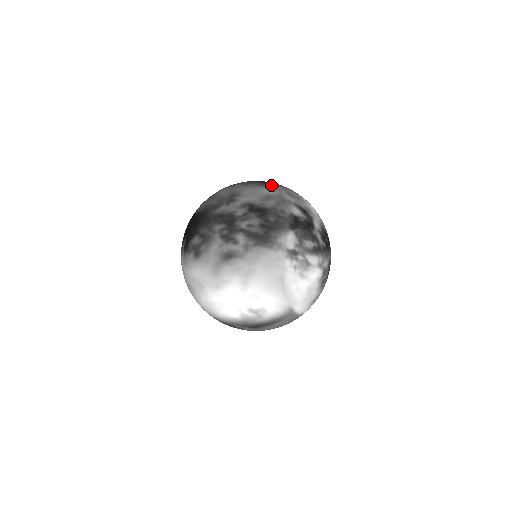
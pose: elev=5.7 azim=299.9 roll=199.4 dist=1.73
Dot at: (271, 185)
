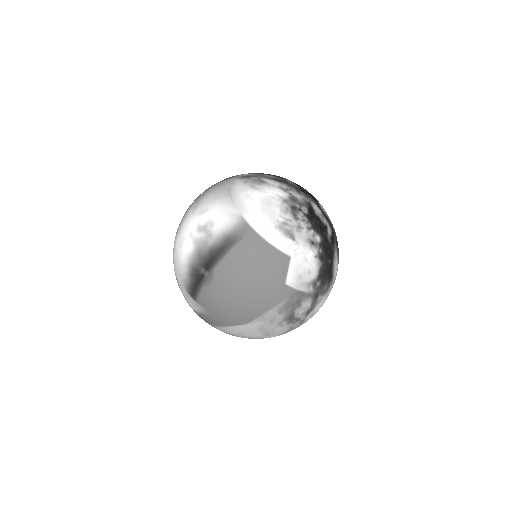
Dot at: occluded
